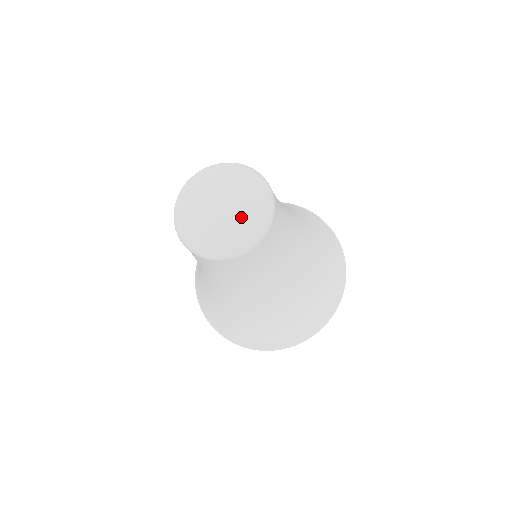
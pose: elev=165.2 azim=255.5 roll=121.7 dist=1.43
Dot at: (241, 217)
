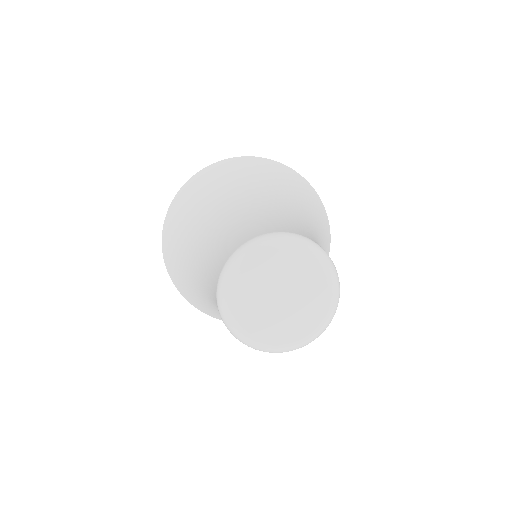
Dot at: (309, 309)
